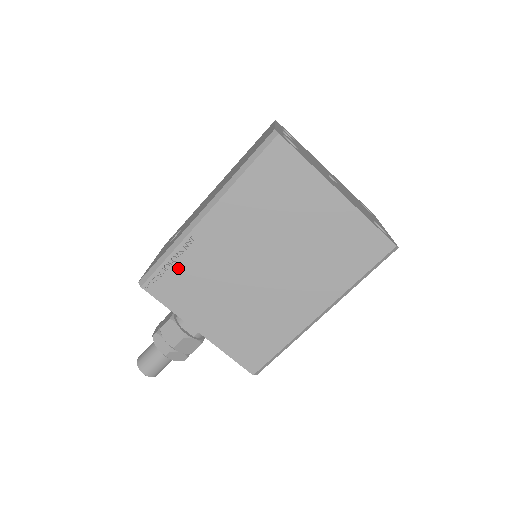
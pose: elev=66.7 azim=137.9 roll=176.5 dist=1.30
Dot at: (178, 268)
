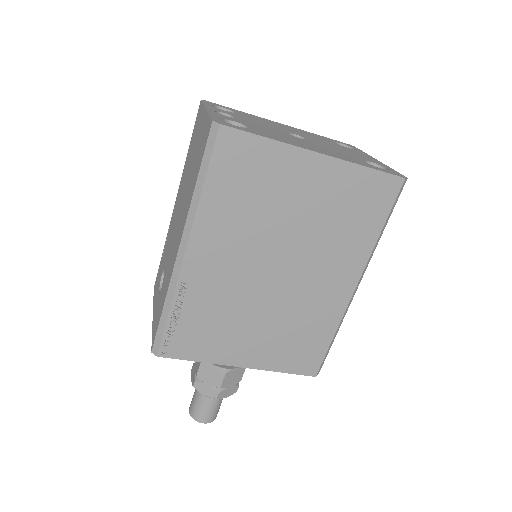
Dot at: (185, 319)
